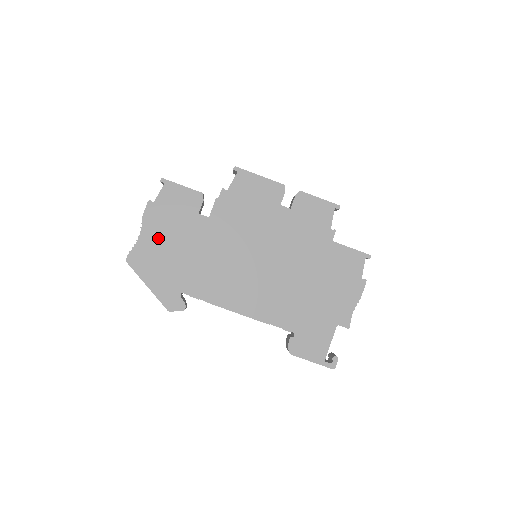
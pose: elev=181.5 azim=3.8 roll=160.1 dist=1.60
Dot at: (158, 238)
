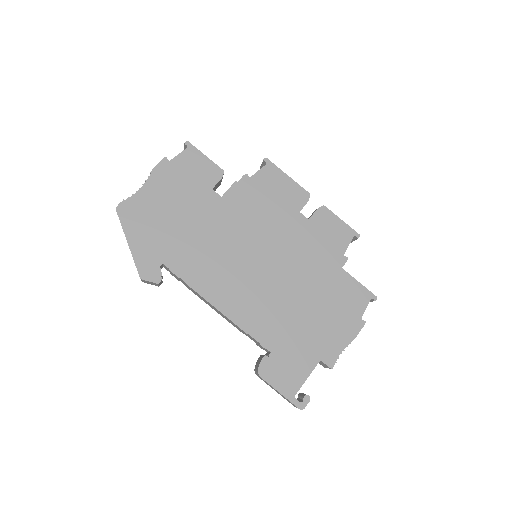
Dot at: (160, 198)
